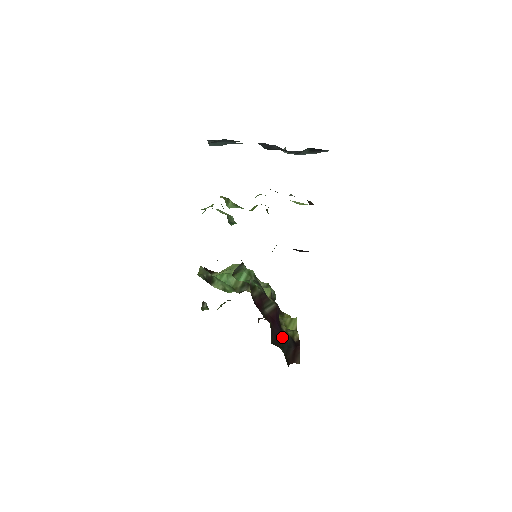
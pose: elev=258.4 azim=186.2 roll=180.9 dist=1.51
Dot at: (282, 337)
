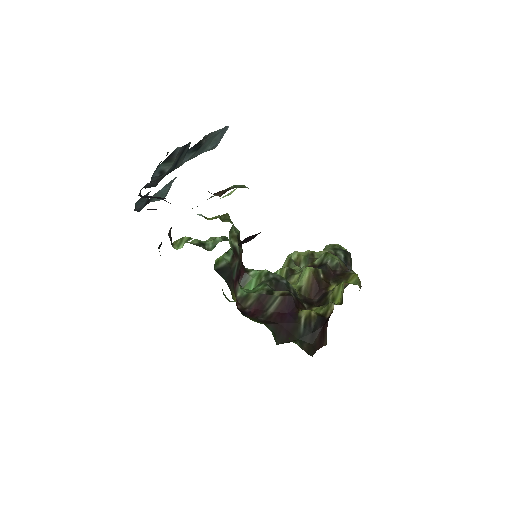
Dot at: (297, 327)
